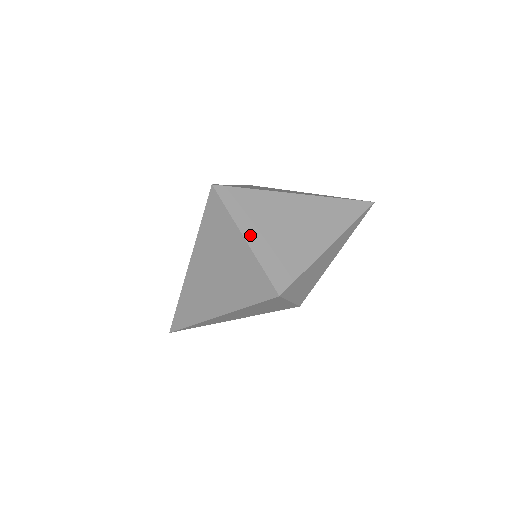
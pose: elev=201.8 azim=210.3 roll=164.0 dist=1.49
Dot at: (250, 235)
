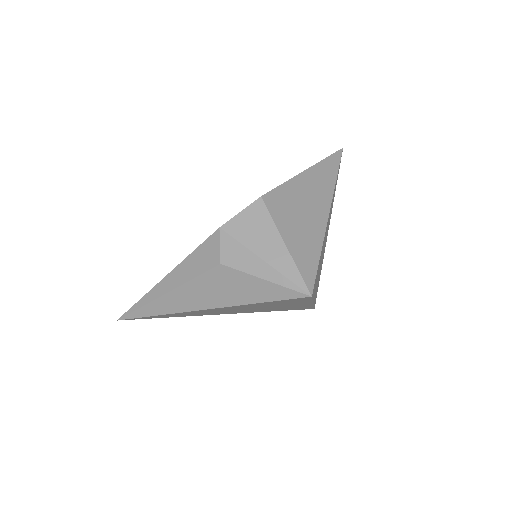
Dot at: occluded
